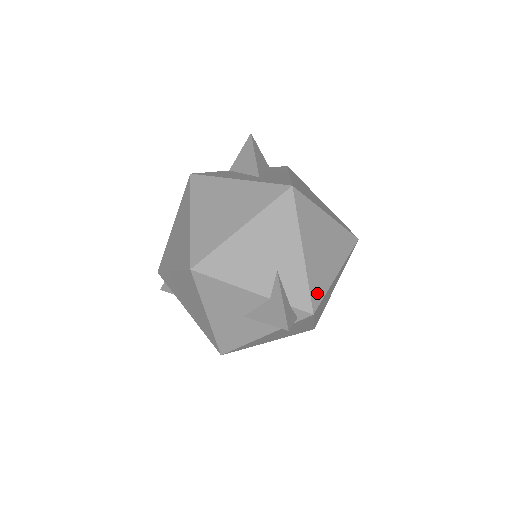
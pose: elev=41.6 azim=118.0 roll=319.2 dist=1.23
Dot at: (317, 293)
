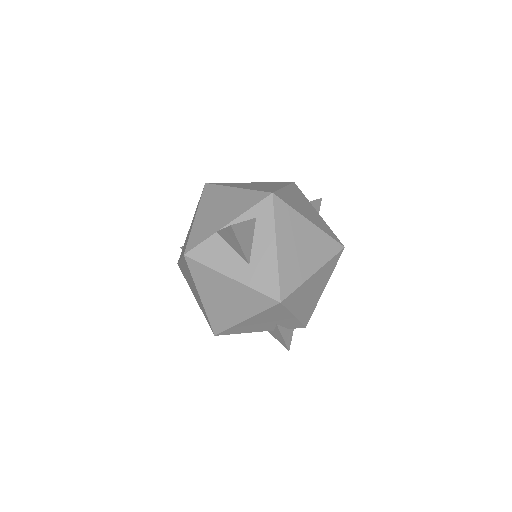
Dot at: (308, 317)
